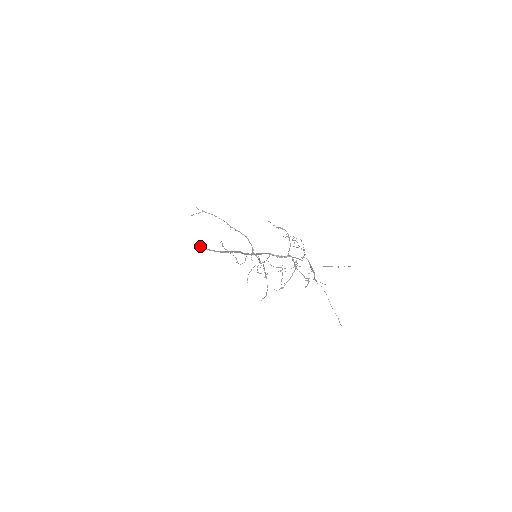
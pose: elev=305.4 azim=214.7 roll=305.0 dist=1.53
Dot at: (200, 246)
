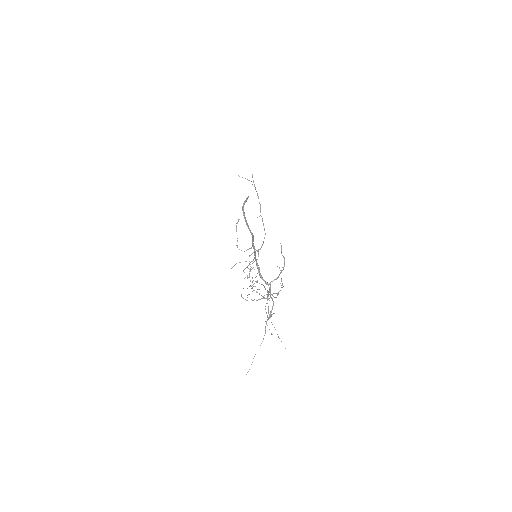
Dot at: (244, 202)
